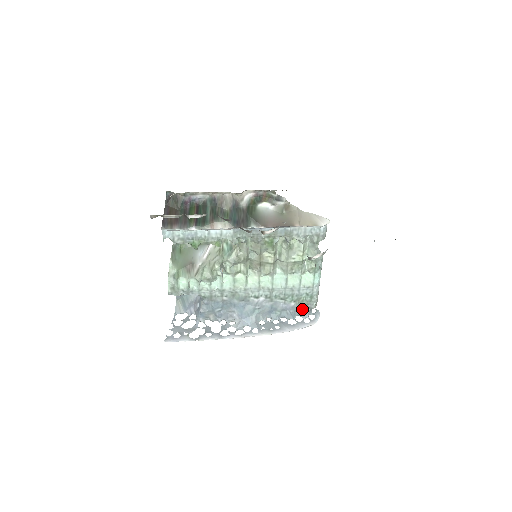
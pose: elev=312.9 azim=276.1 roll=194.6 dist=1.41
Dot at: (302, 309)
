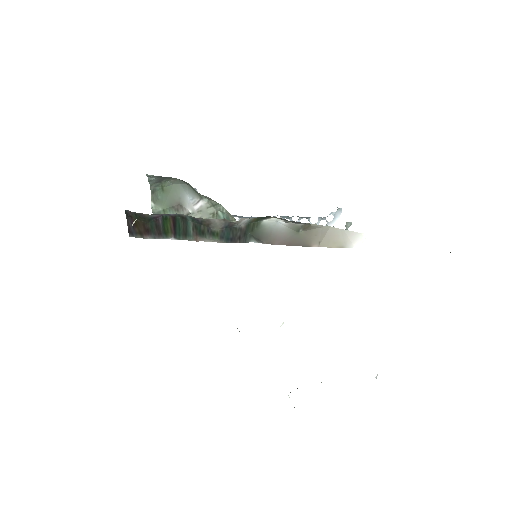
Dot at: occluded
